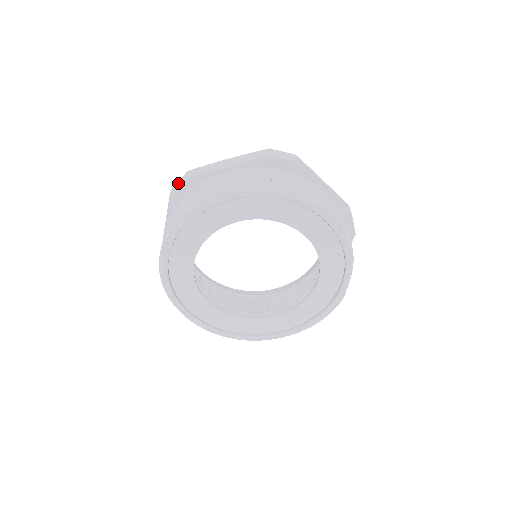
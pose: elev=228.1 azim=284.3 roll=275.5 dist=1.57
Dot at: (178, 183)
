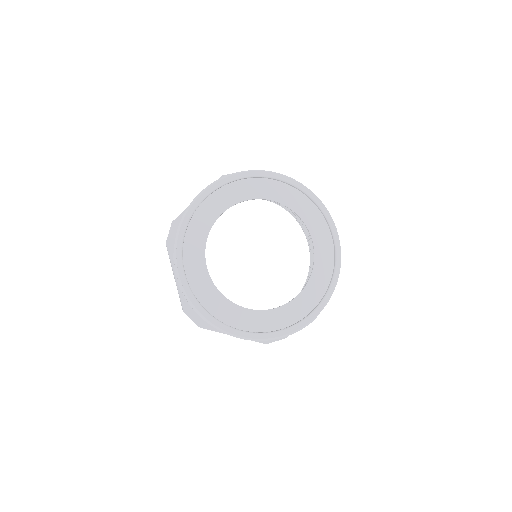
Dot at: occluded
